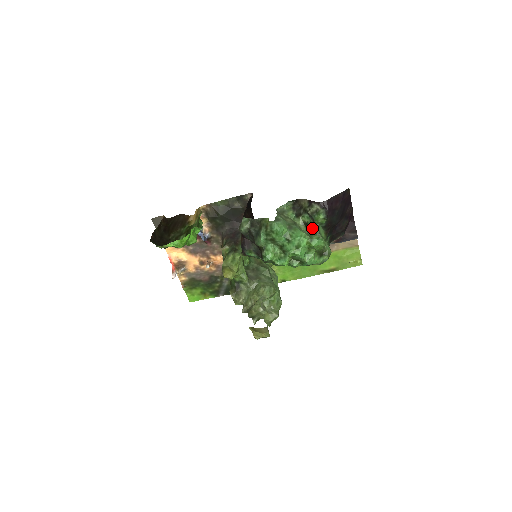
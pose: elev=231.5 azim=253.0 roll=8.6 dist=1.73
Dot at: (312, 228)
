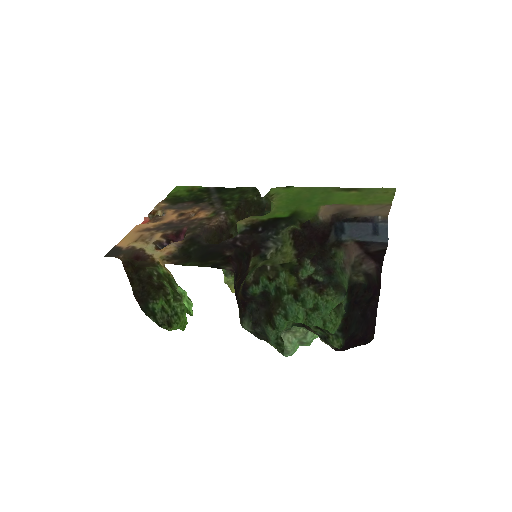
Dot at: (326, 333)
